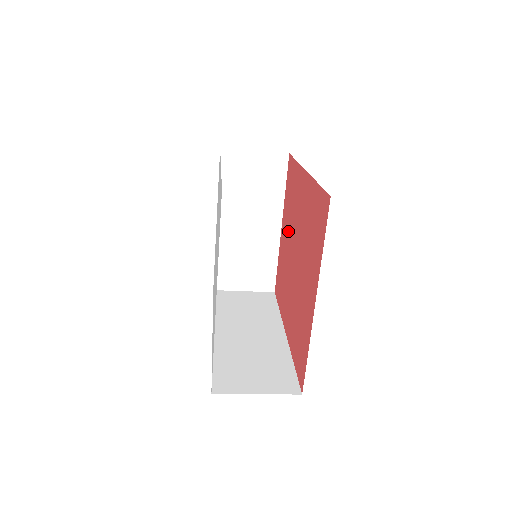
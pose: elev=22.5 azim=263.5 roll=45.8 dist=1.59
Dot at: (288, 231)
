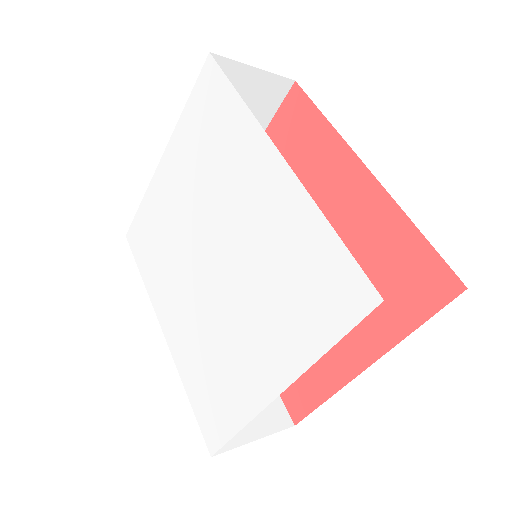
Dot at: occluded
